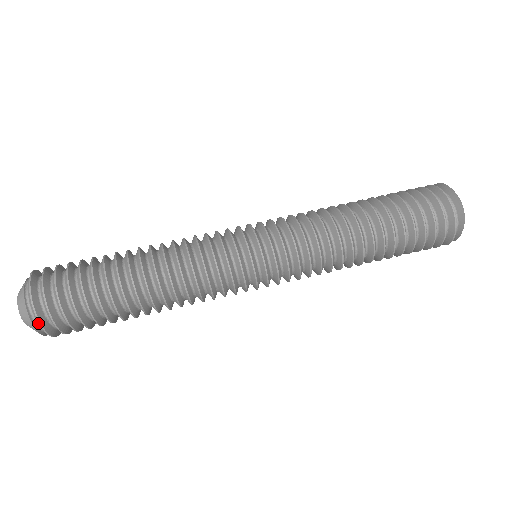
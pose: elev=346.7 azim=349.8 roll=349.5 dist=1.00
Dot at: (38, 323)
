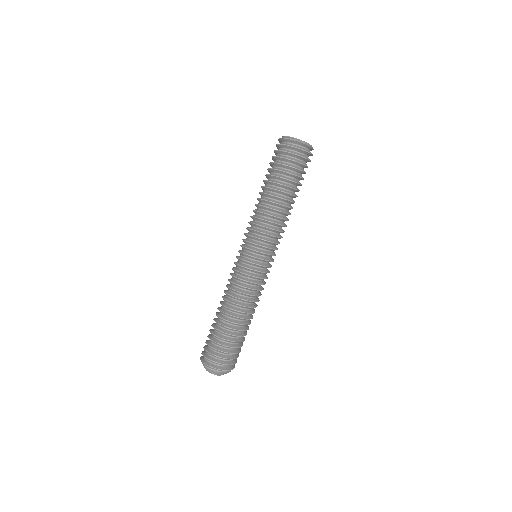
Dot at: occluded
